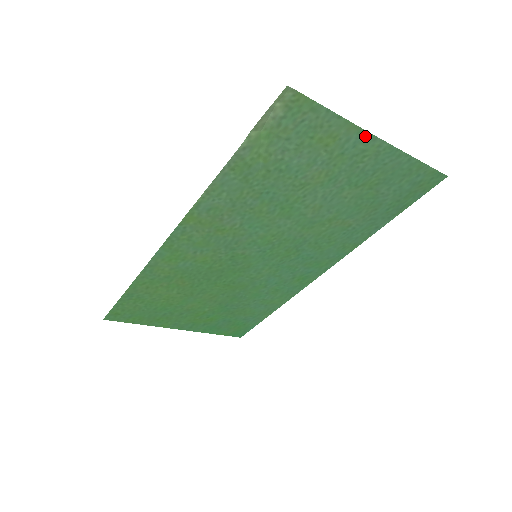
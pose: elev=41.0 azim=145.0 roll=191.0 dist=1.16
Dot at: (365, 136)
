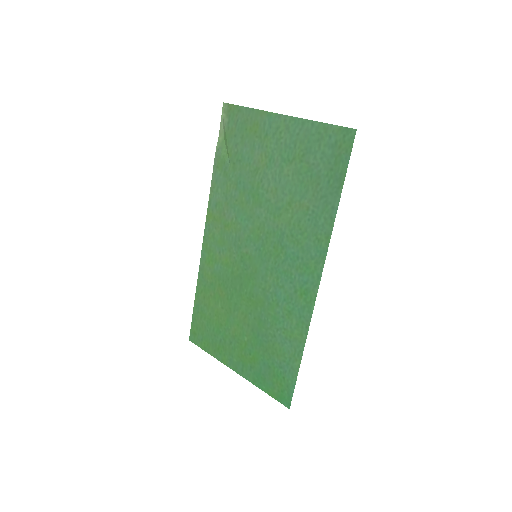
Dot at: (273, 116)
